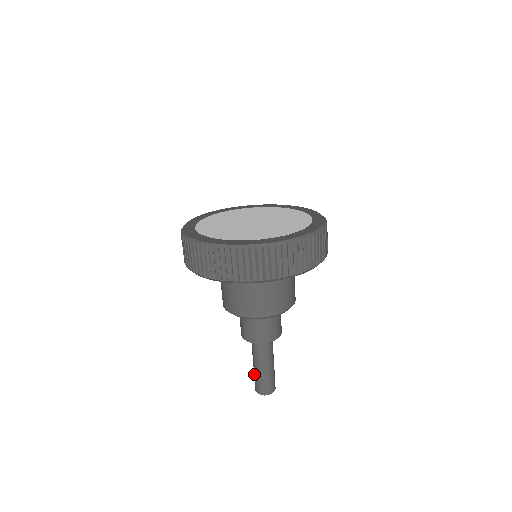
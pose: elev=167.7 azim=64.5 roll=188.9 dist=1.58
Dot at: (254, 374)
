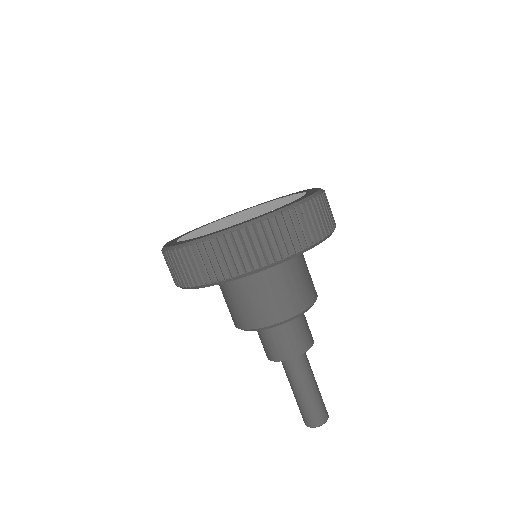
Dot at: occluded
